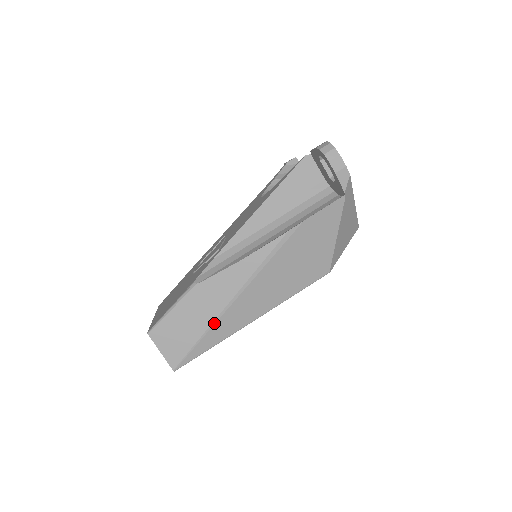
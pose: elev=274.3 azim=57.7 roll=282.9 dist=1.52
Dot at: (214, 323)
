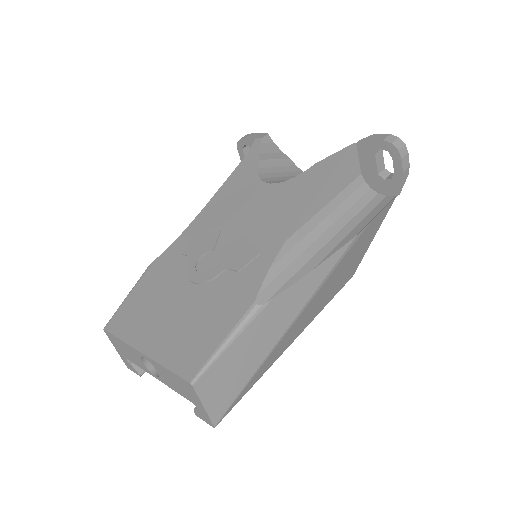
Dot at: (270, 353)
